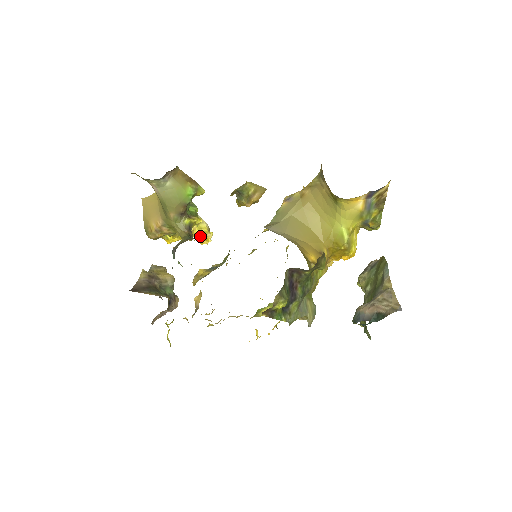
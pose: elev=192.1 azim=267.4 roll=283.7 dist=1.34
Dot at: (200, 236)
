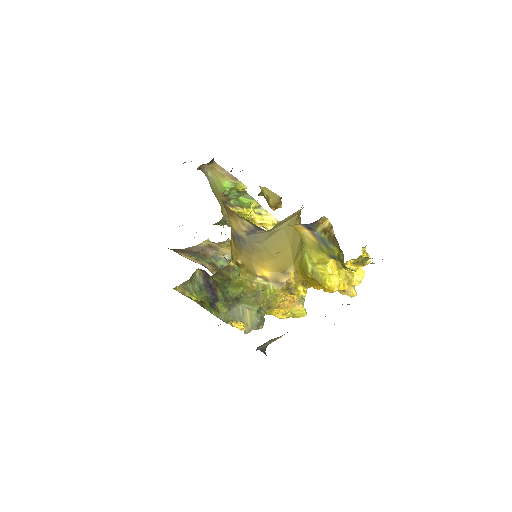
Dot at: (258, 226)
